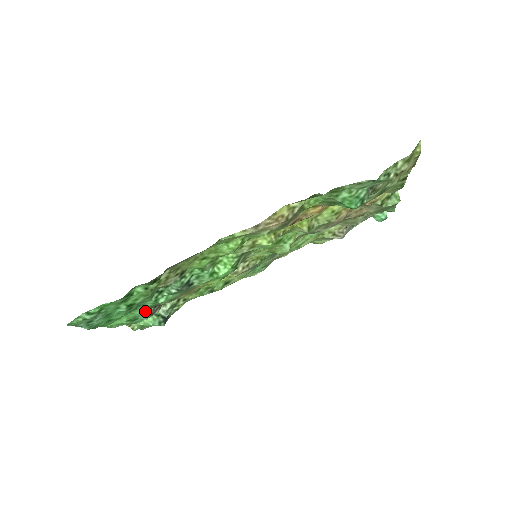
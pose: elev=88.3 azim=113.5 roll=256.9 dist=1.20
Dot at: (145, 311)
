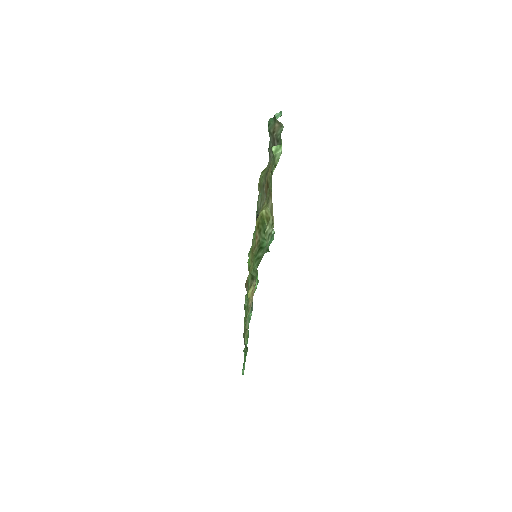
Dot at: occluded
